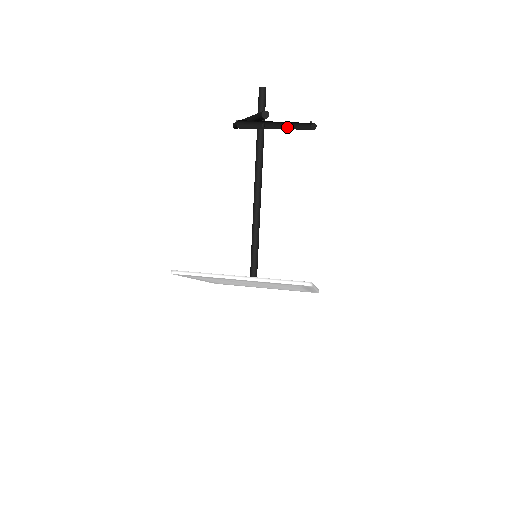
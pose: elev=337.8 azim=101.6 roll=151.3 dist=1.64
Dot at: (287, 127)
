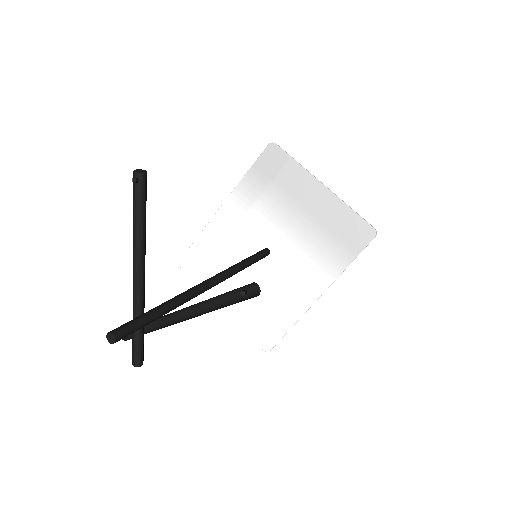
Dot at: (195, 304)
